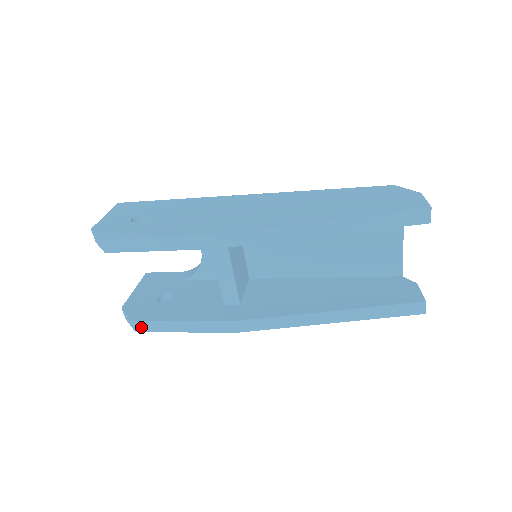
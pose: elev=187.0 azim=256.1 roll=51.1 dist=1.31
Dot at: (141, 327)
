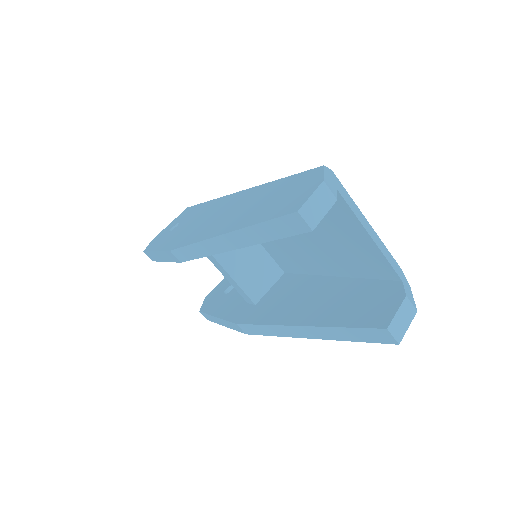
Dot at: (207, 317)
